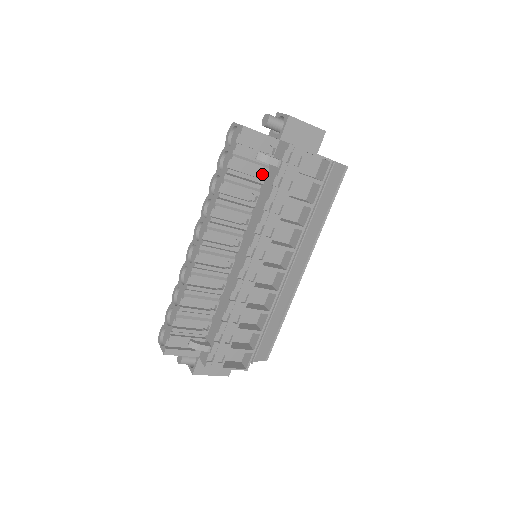
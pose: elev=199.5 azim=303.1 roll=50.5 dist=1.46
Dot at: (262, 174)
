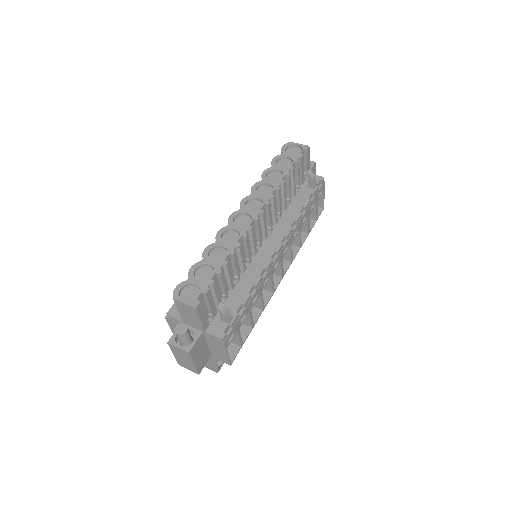
Dot at: occluded
